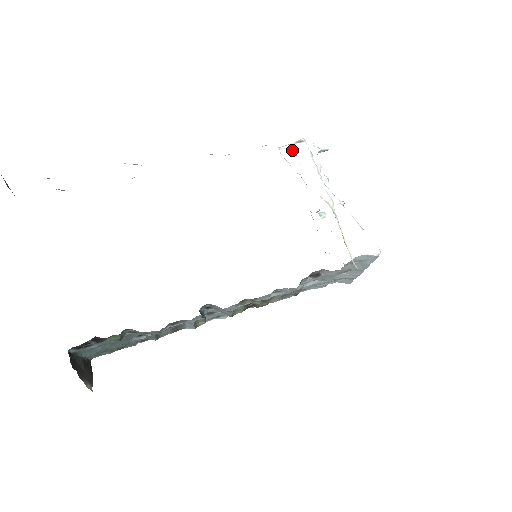
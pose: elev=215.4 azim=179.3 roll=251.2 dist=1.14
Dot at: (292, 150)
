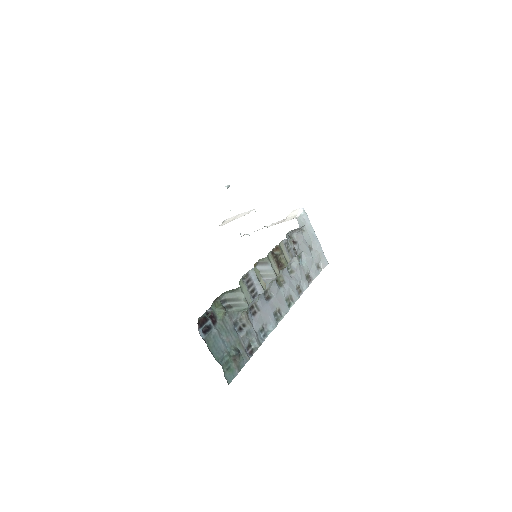
Dot at: (223, 223)
